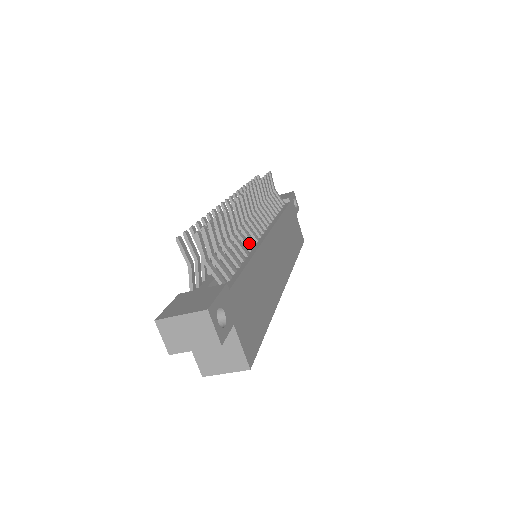
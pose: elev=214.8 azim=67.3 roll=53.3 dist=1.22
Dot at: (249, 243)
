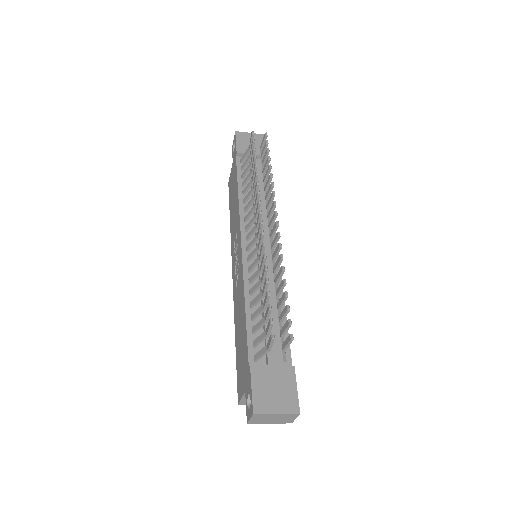
Dot at: (266, 261)
